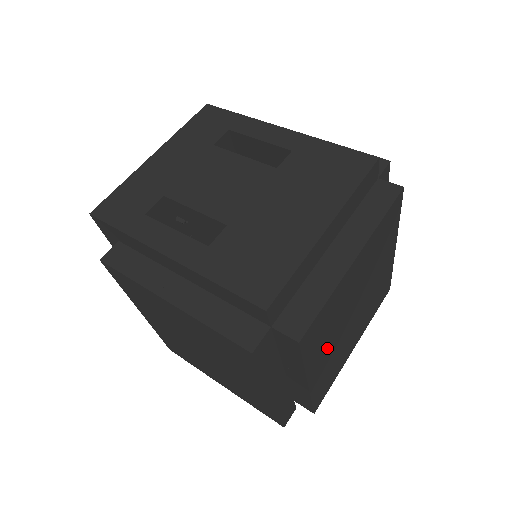
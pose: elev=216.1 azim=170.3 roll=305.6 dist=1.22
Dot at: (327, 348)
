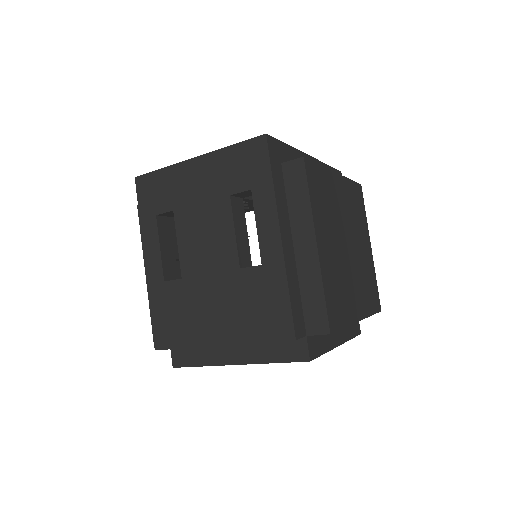
Dot at: occluded
